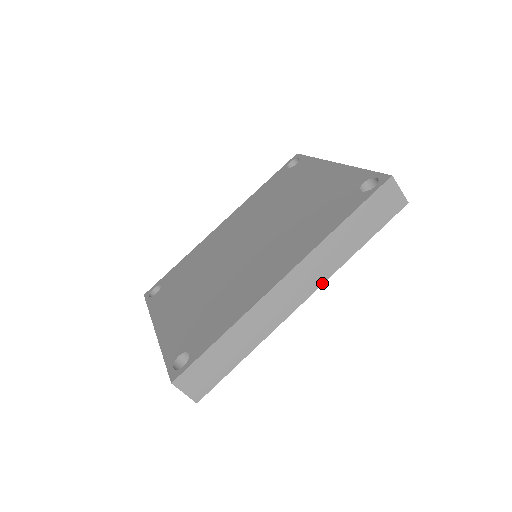
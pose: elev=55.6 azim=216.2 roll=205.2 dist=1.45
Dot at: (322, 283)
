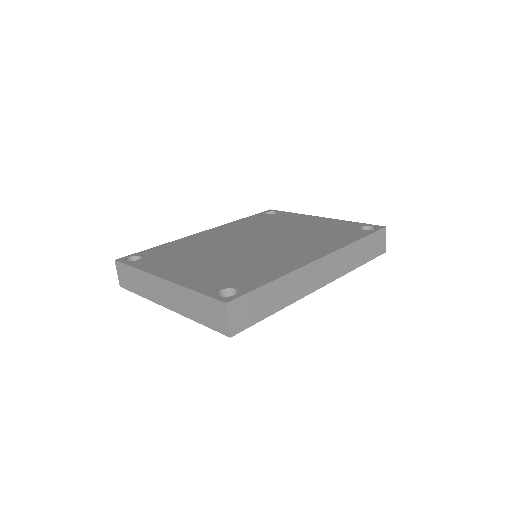
Dot at: (335, 279)
